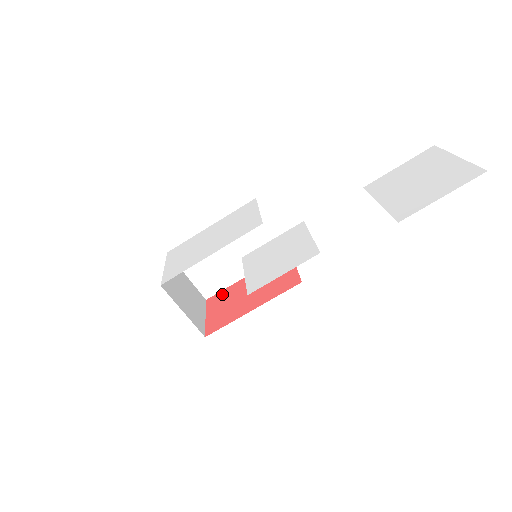
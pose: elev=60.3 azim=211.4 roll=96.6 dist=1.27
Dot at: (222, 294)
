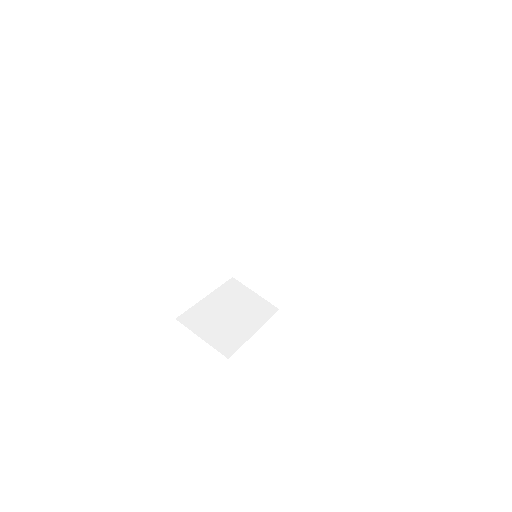
Dot at: occluded
